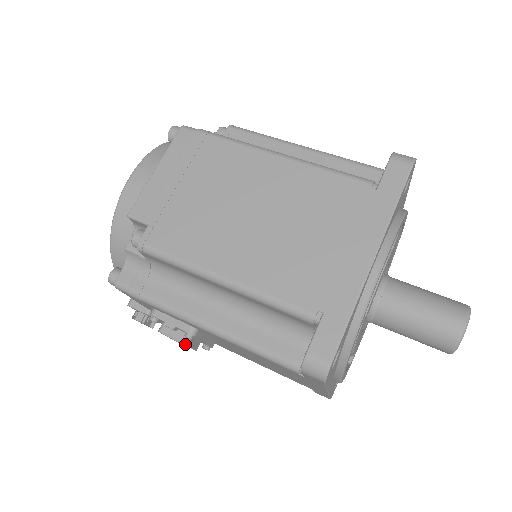
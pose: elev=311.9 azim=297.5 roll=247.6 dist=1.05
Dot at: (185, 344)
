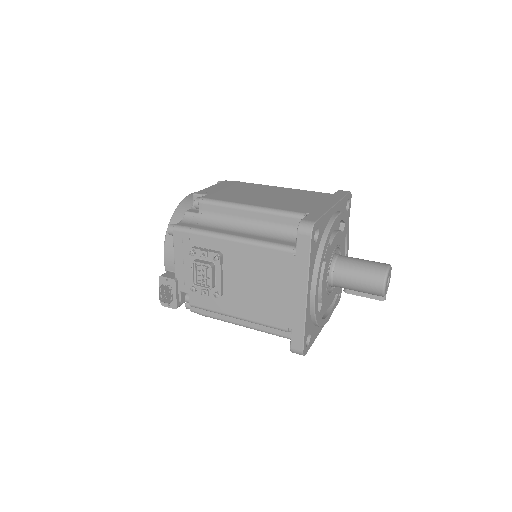
Dot at: (210, 267)
